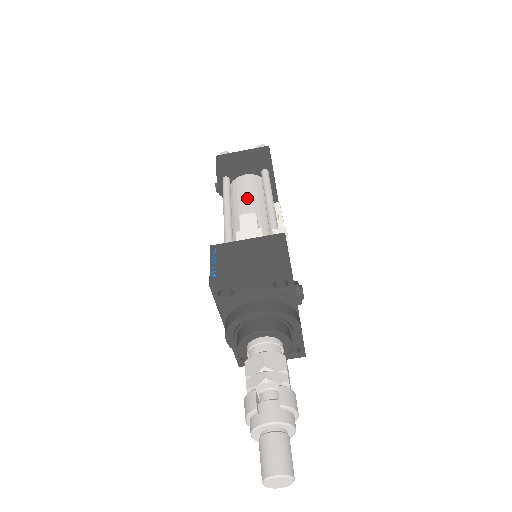
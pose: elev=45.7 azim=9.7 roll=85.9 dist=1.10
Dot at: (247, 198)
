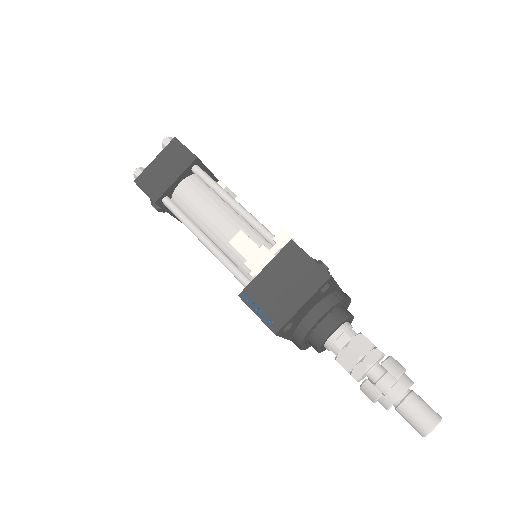
Dot at: (205, 209)
